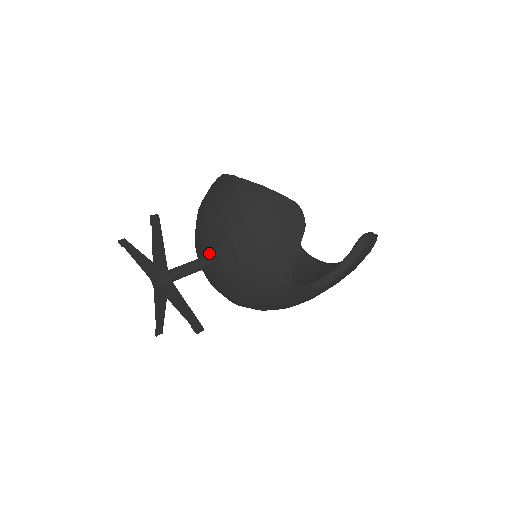
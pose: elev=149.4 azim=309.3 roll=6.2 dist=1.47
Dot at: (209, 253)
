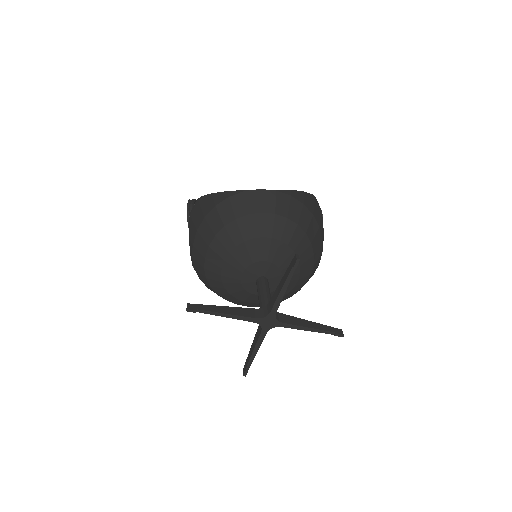
Dot at: (265, 271)
